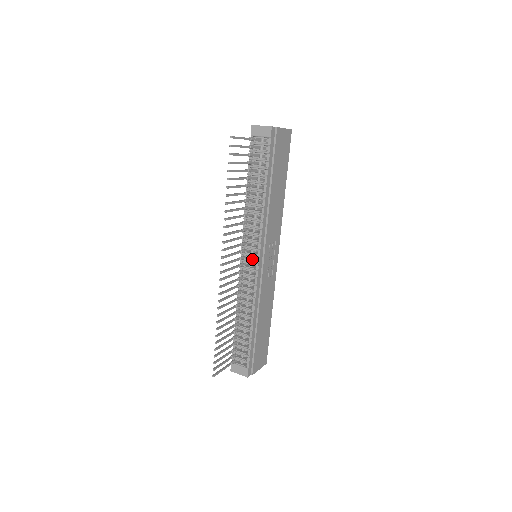
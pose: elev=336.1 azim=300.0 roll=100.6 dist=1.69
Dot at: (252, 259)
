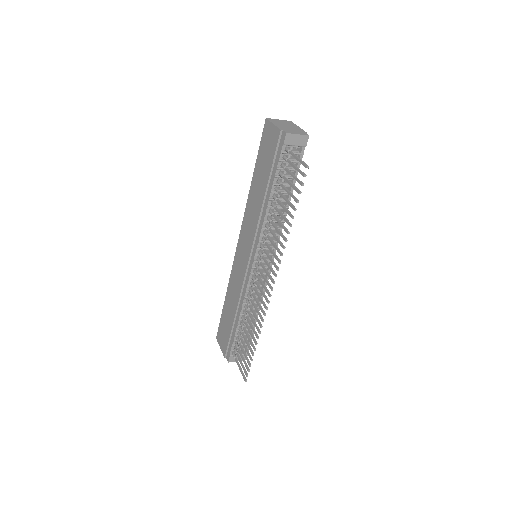
Dot at: occluded
